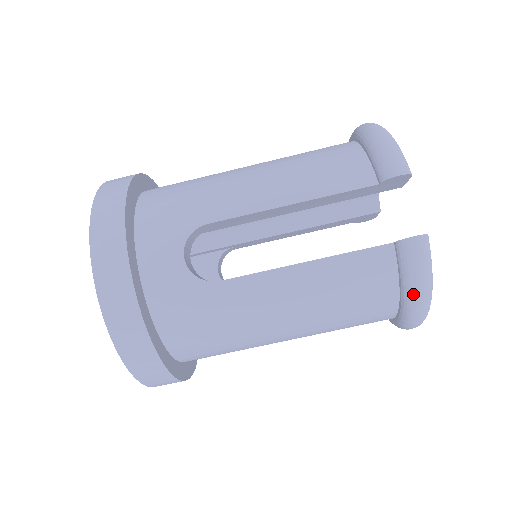
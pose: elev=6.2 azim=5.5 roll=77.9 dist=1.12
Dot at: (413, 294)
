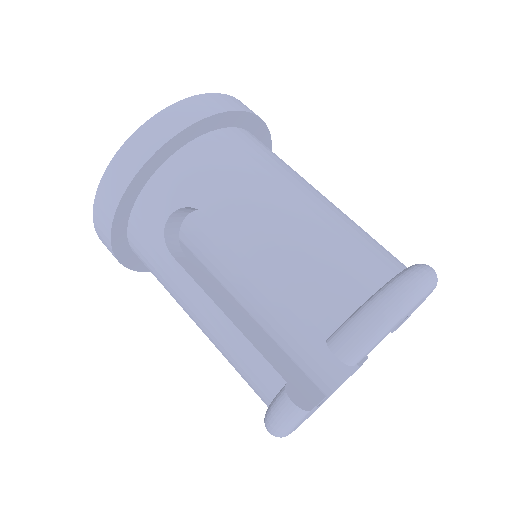
Dot at: (267, 421)
